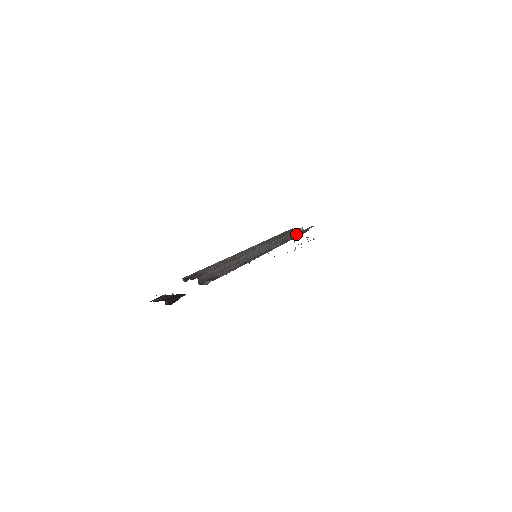
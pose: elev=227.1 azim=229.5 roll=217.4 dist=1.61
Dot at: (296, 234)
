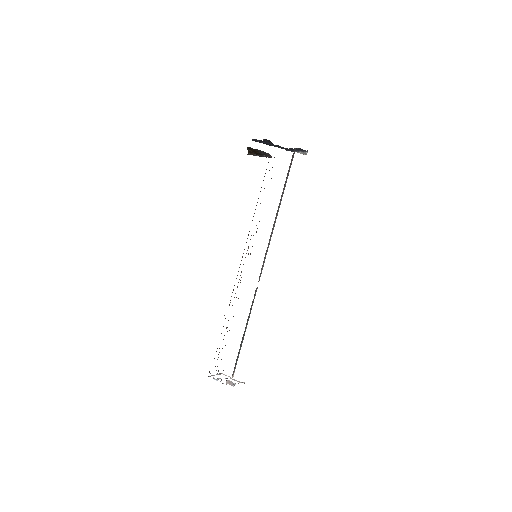
Dot at: occluded
